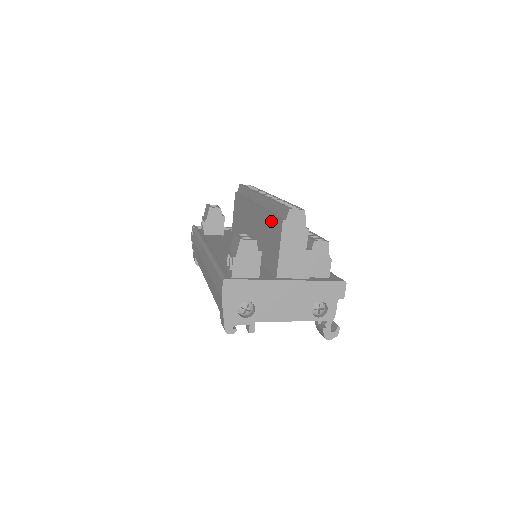
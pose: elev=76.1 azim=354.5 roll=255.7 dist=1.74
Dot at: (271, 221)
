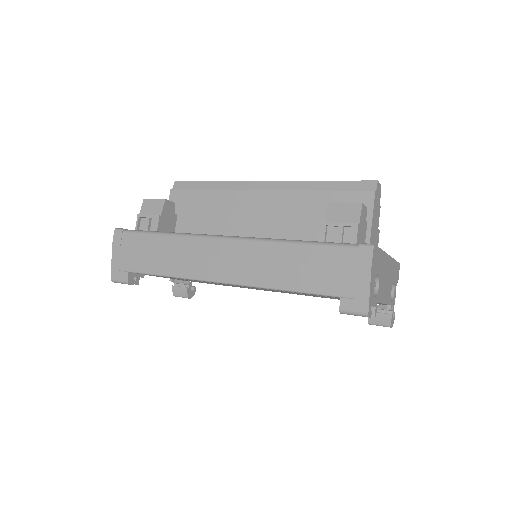
Dot at: (335, 199)
